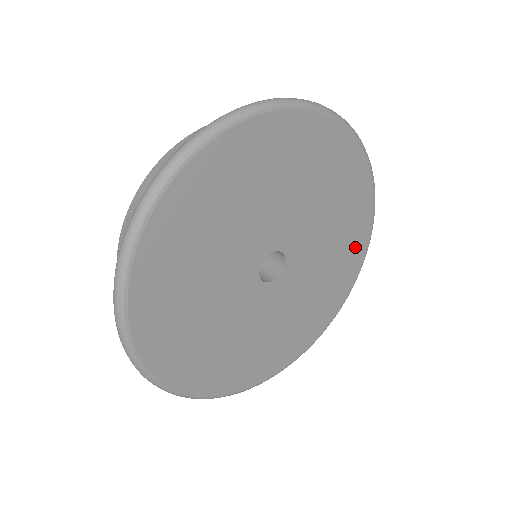
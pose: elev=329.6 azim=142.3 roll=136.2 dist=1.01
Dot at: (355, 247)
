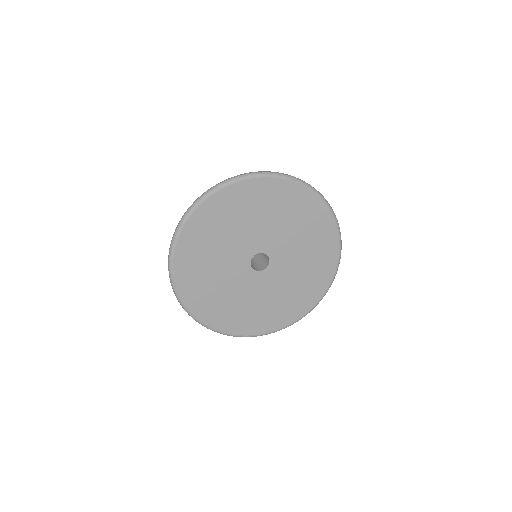
Dot at: (326, 242)
